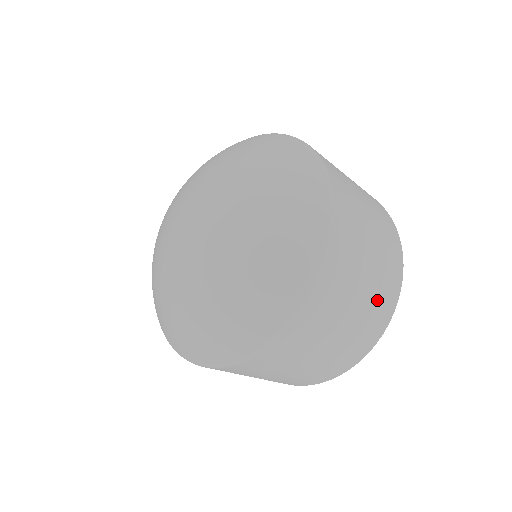
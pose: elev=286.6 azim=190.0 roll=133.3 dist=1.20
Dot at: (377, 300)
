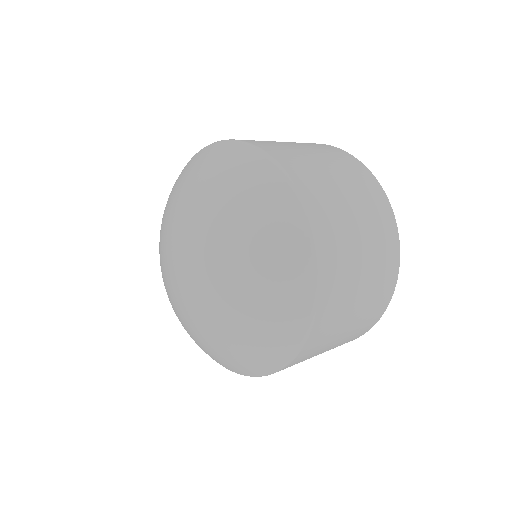
Dot at: (370, 207)
